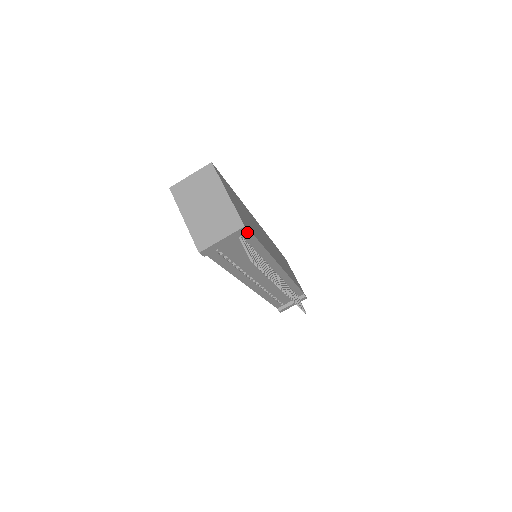
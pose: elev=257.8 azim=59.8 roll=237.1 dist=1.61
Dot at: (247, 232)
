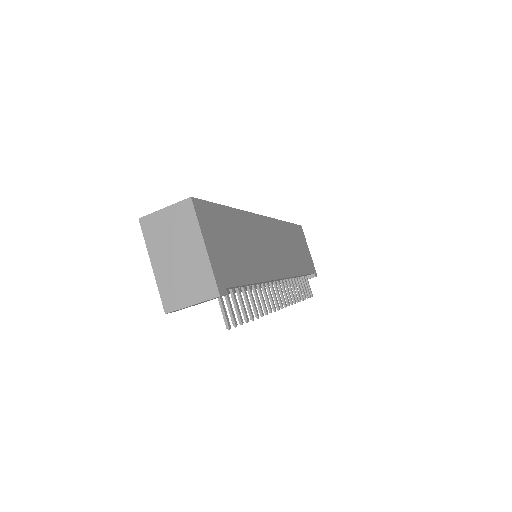
Dot at: (228, 288)
